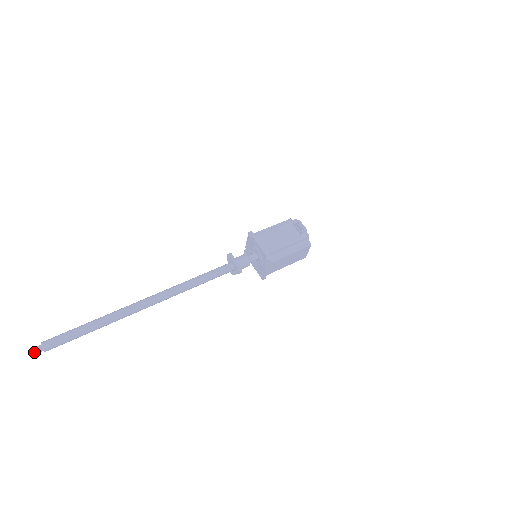
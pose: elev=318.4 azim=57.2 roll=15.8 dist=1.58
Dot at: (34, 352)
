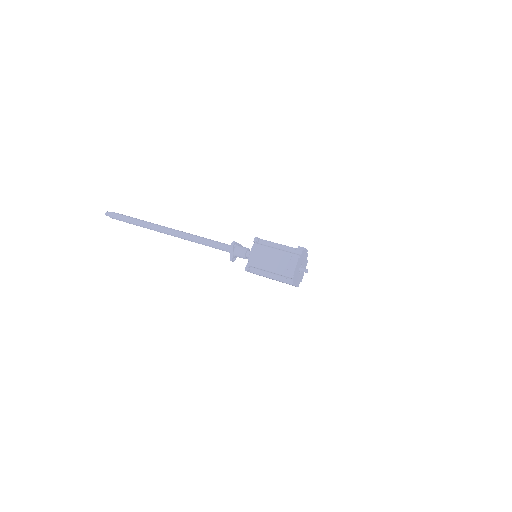
Dot at: (107, 212)
